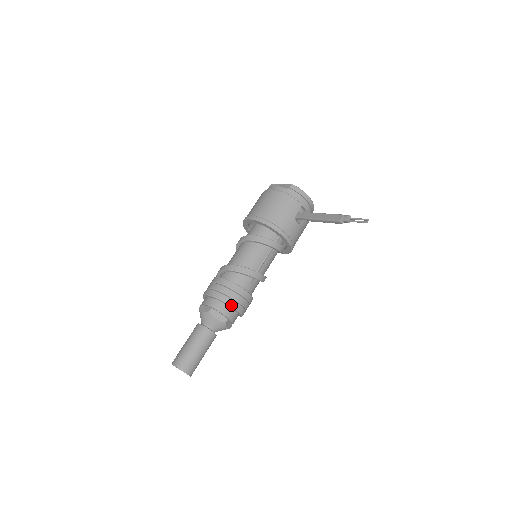
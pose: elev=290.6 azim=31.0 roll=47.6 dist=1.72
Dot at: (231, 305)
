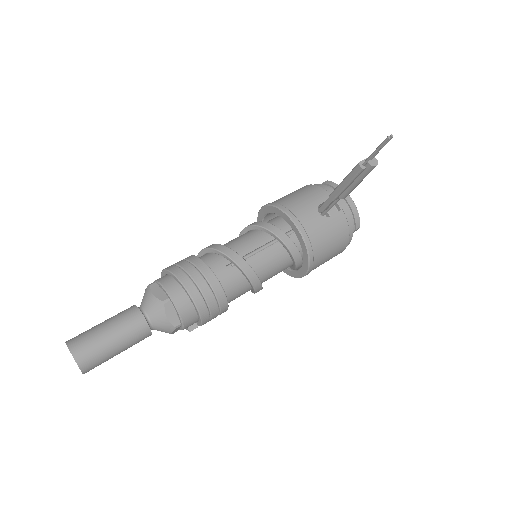
Dot at: (180, 279)
